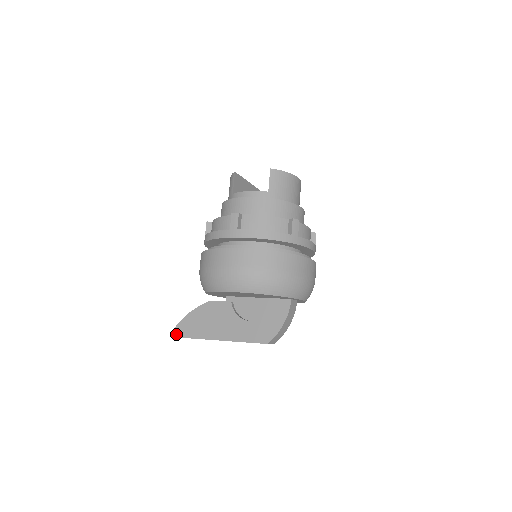
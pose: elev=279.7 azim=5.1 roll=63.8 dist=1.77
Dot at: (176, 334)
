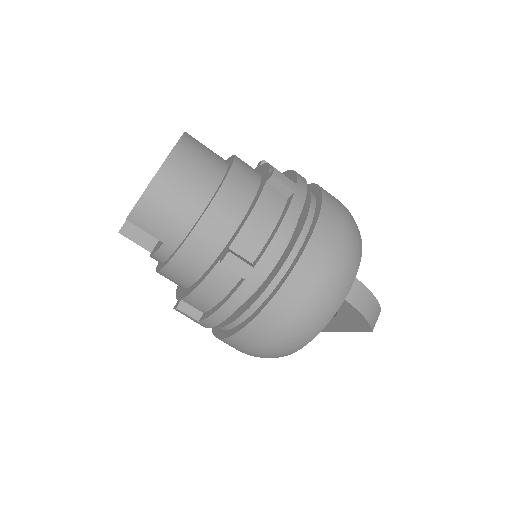
Dot at: occluded
